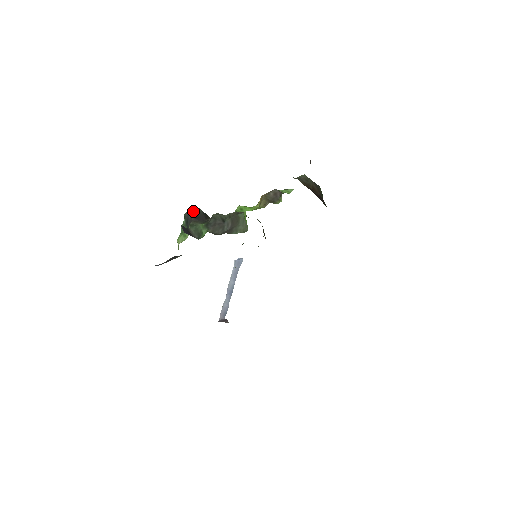
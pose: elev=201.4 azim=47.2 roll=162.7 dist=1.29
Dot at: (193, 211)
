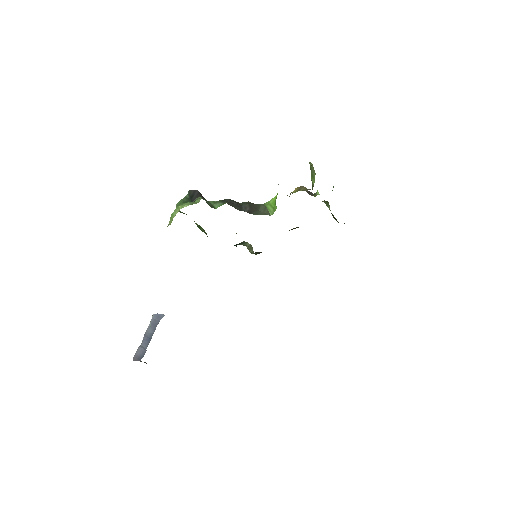
Dot at: occluded
